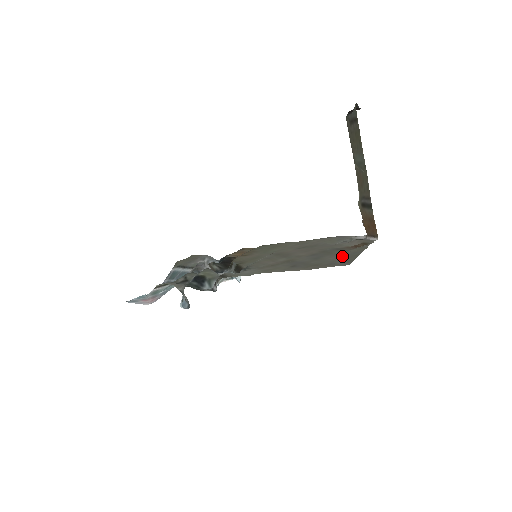
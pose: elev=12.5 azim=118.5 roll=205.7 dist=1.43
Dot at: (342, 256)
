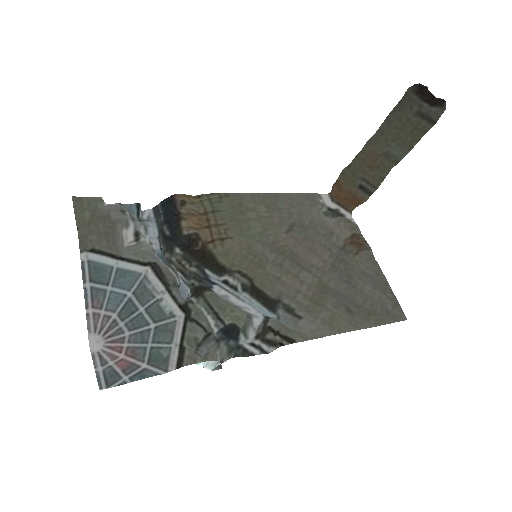
Dot at: (374, 284)
